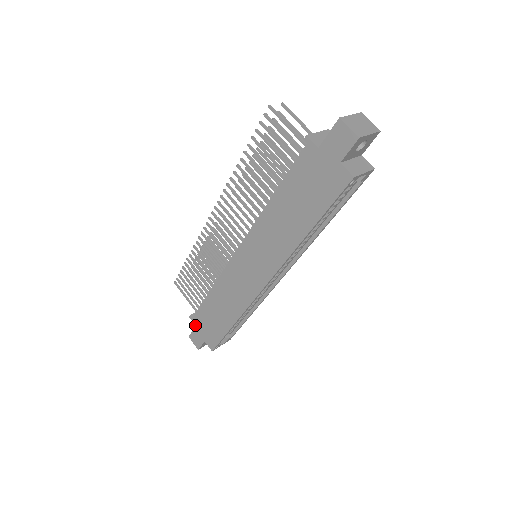
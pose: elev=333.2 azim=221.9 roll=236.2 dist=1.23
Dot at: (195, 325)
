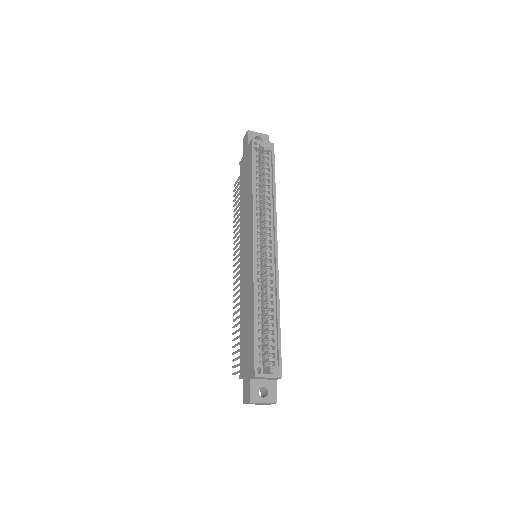
Dot at: (242, 377)
